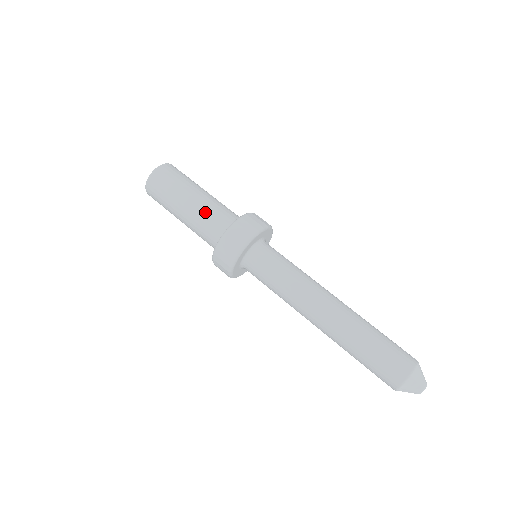
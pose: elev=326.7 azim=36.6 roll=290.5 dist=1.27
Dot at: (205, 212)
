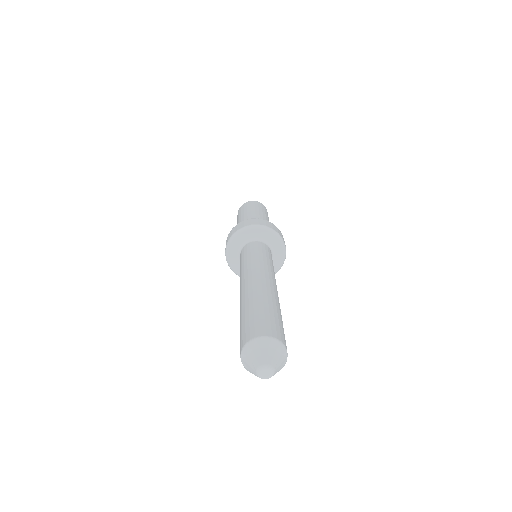
Dot at: occluded
